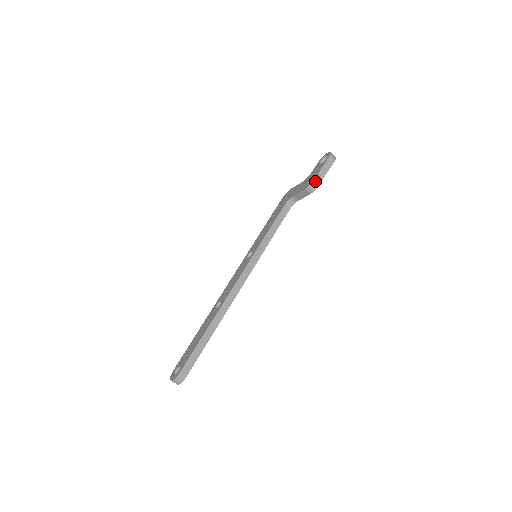
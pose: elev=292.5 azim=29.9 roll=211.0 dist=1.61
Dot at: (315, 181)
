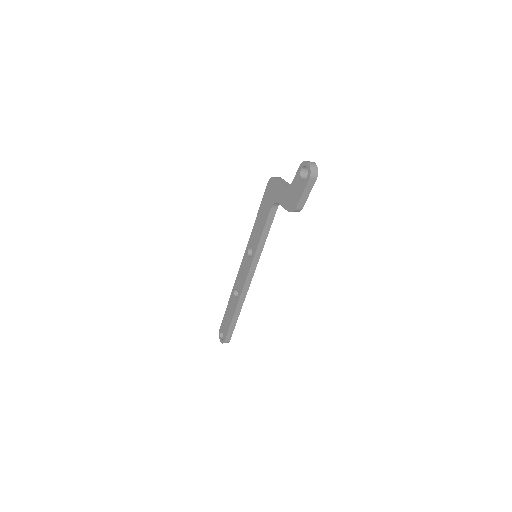
Dot at: (297, 207)
